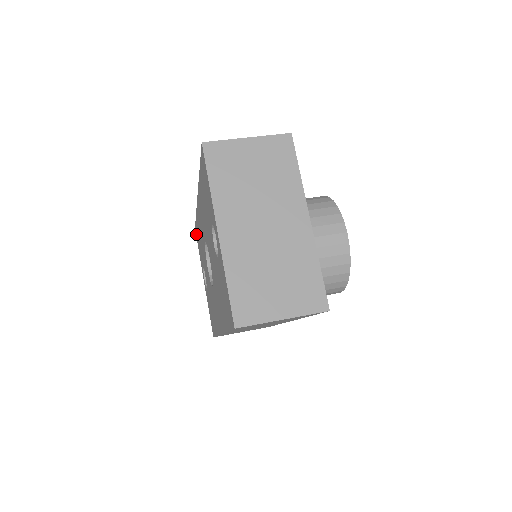
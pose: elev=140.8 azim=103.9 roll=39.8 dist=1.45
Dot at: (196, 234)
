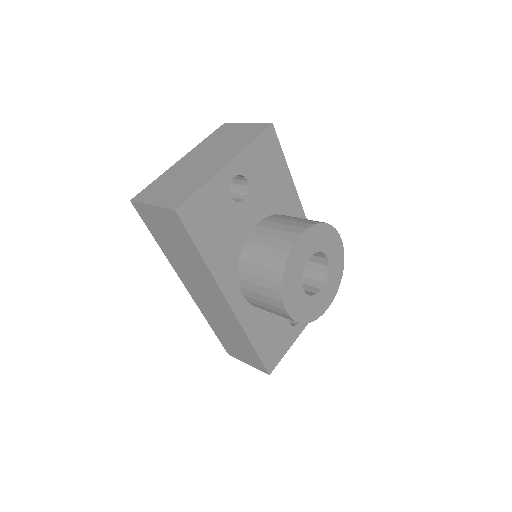
Dot at: occluded
